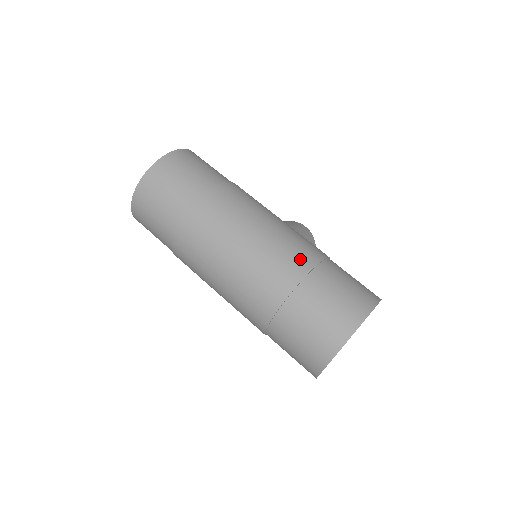
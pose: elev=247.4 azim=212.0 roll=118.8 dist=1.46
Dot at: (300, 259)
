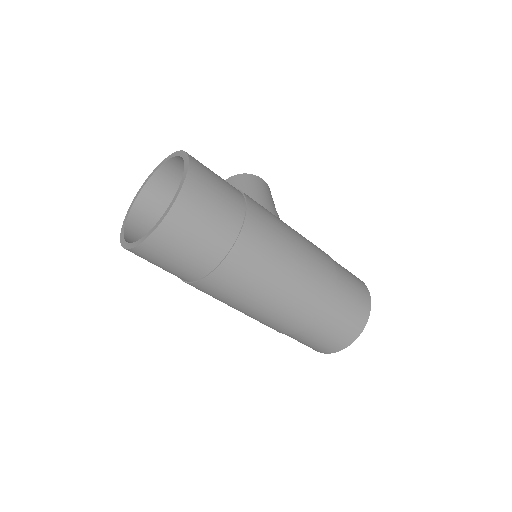
Dot at: (326, 283)
